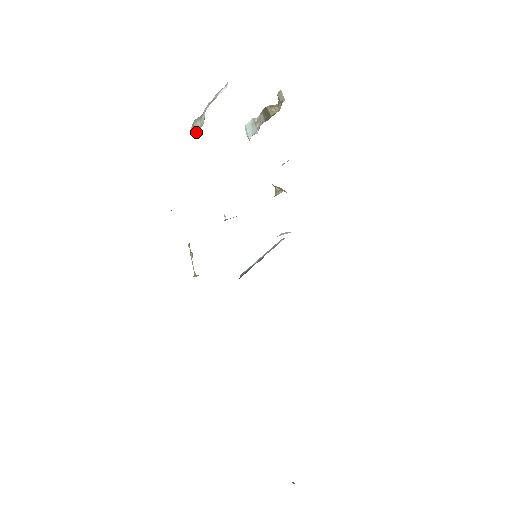
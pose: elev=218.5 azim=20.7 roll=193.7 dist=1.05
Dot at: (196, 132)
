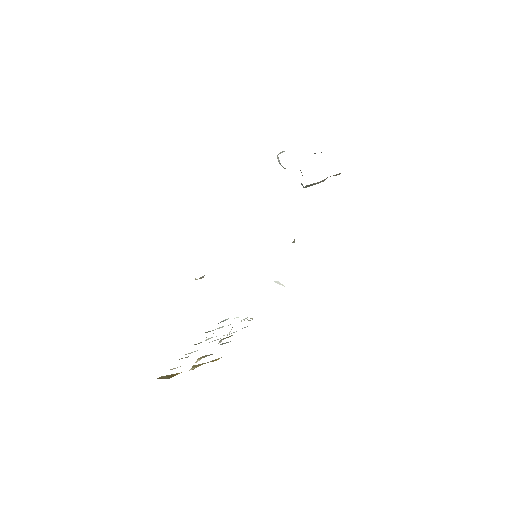
Dot at: occluded
